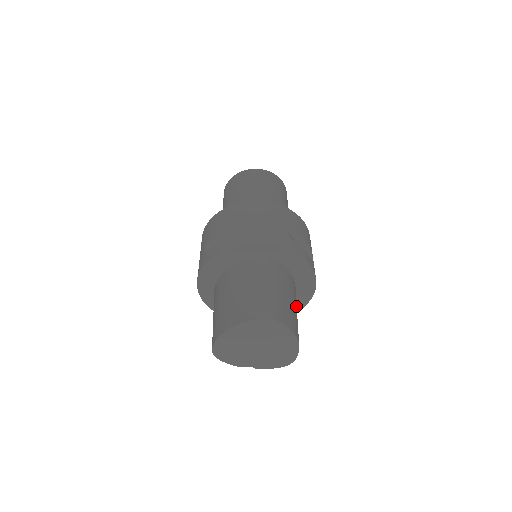
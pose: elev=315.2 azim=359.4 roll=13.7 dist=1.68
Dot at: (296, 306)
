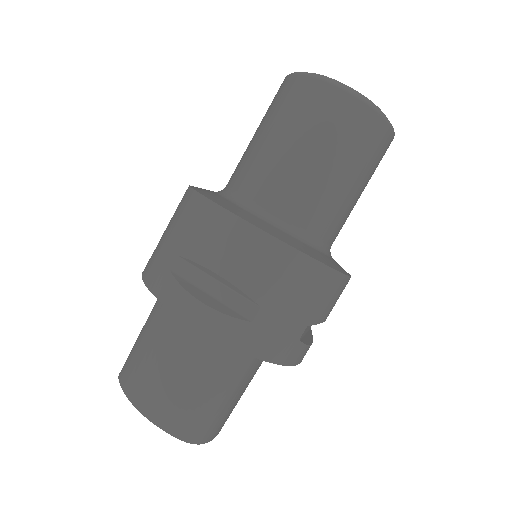
Dot at: occluded
